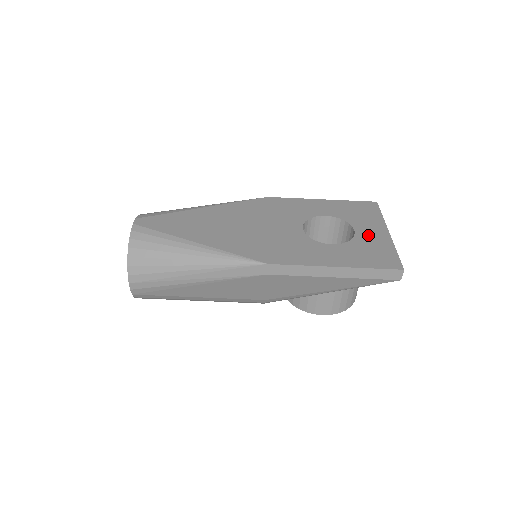
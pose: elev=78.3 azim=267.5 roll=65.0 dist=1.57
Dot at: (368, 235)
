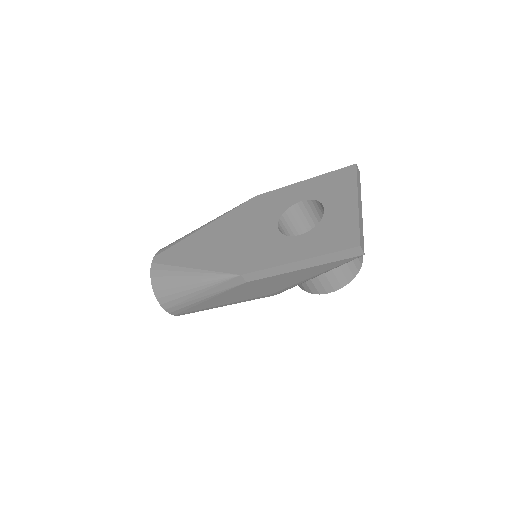
Dot at: (336, 212)
